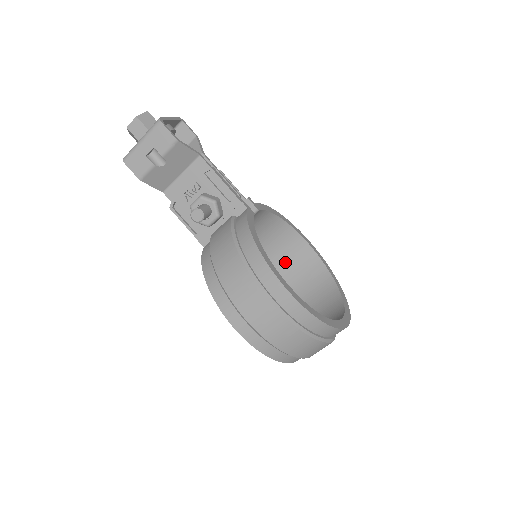
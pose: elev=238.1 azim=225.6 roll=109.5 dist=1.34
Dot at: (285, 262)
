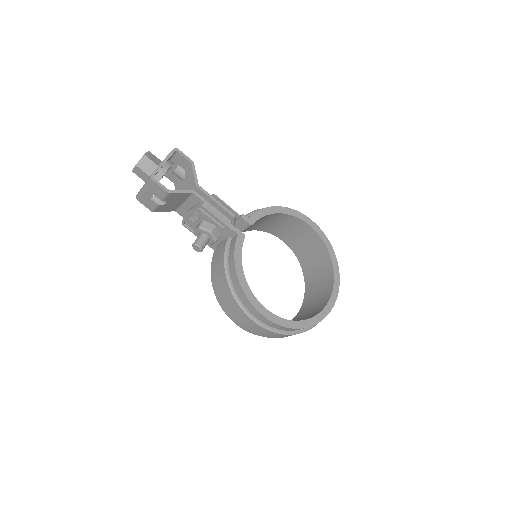
Dot at: (294, 235)
